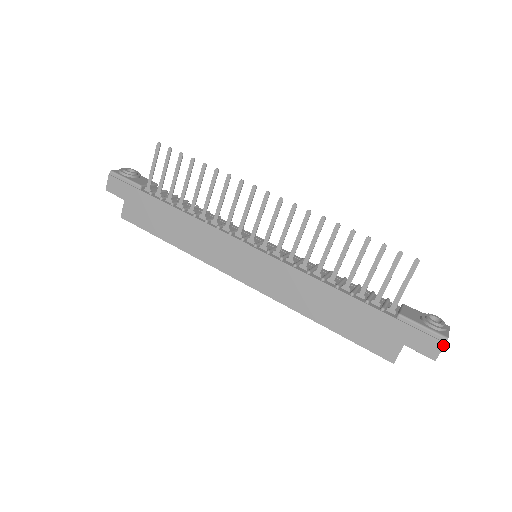
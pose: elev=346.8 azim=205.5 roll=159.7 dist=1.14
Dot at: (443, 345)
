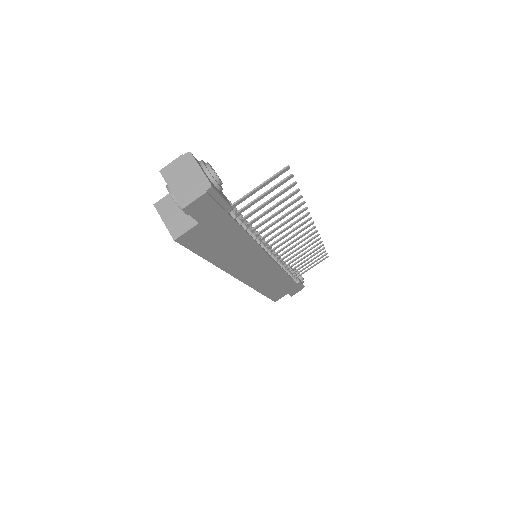
Dot at: occluded
